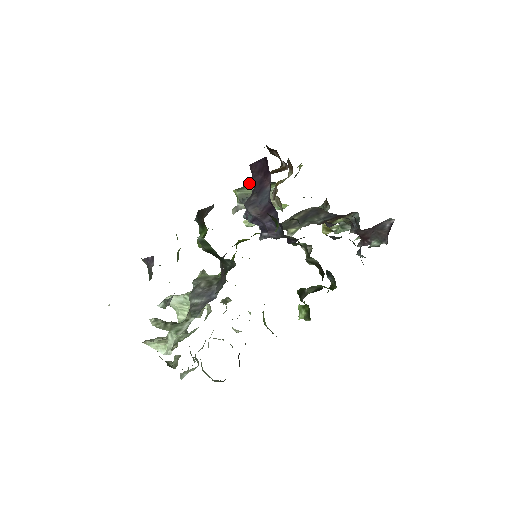
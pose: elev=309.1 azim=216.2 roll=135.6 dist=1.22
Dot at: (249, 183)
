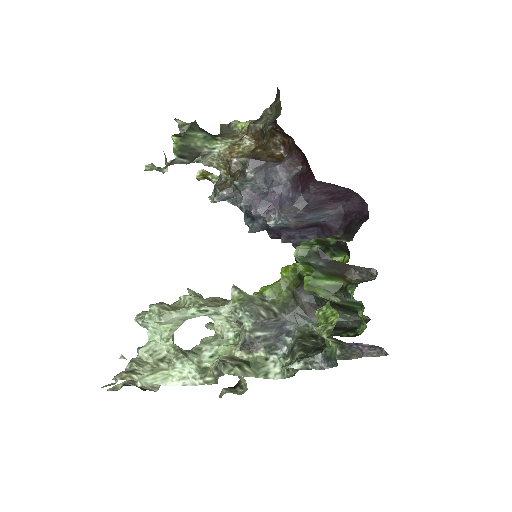
Dot at: (189, 129)
